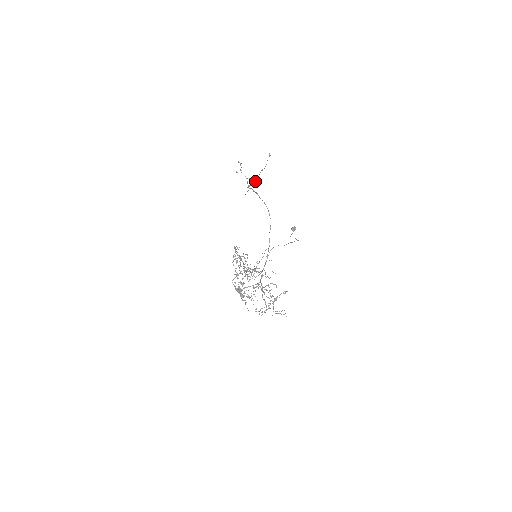
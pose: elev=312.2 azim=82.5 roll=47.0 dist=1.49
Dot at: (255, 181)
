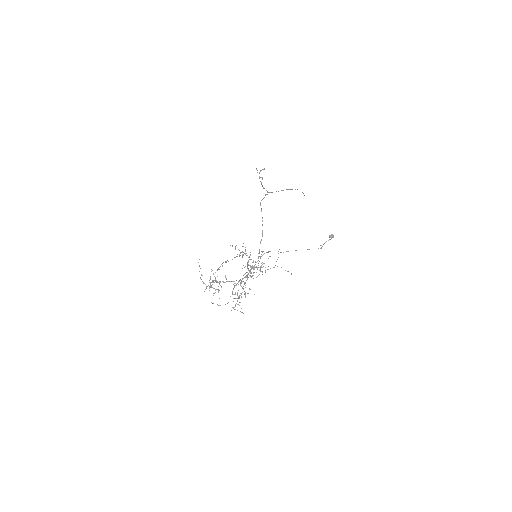
Dot at: occluded
